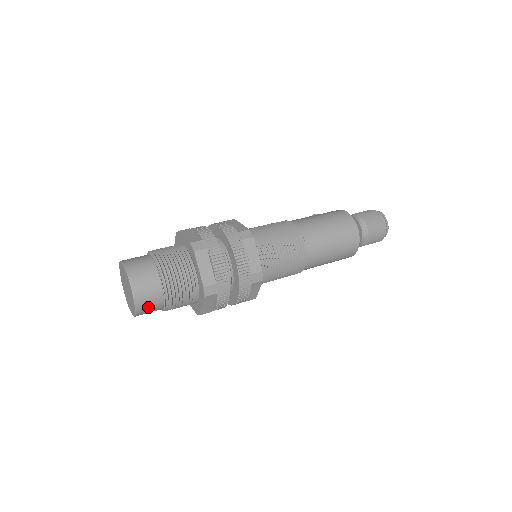
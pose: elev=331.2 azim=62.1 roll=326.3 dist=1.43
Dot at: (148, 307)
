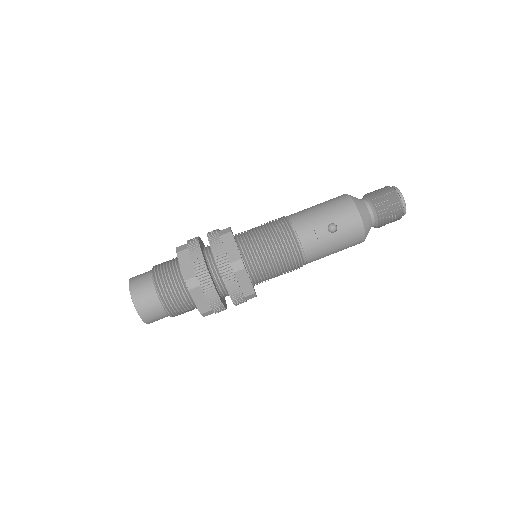
Dot at: occluded
